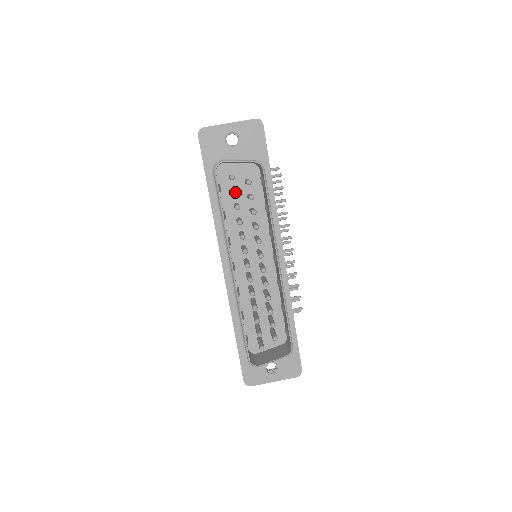
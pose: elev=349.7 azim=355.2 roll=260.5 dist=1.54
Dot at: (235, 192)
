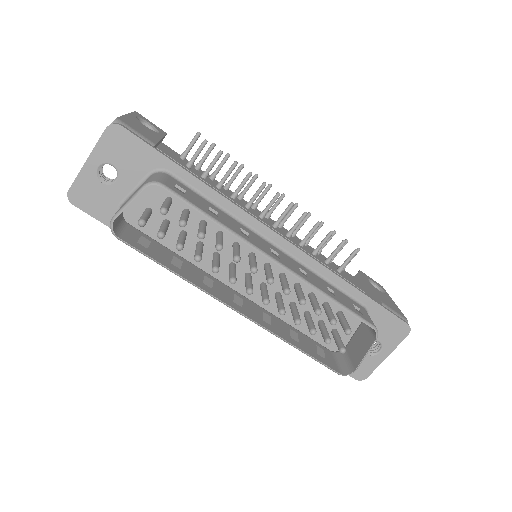
Dot at: (160, 236)
